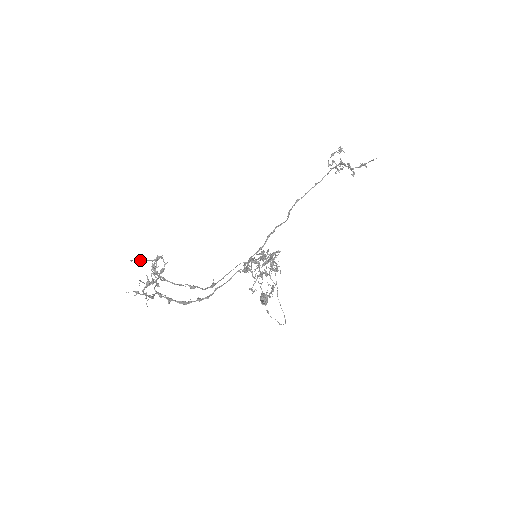
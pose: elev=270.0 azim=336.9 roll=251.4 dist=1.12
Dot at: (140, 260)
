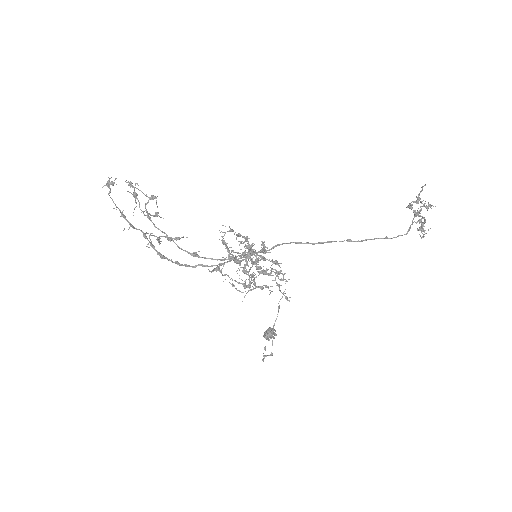
Dot at: (131, 183)
